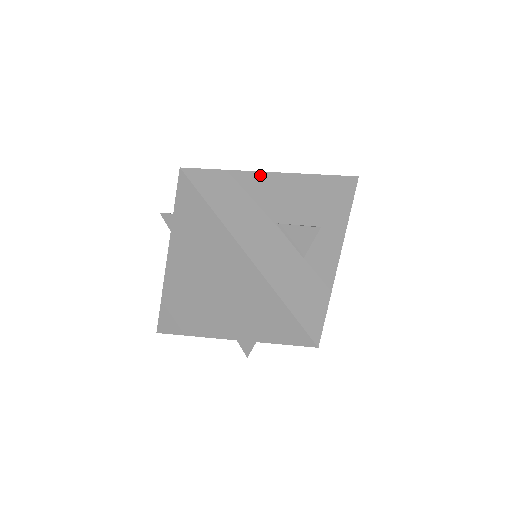
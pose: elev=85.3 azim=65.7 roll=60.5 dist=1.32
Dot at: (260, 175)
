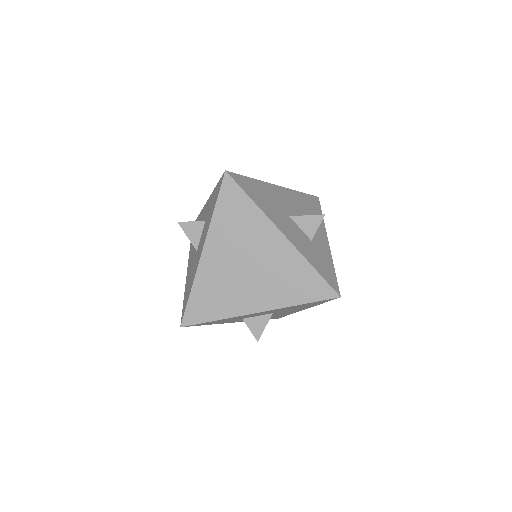
Dot at: (269, 185)
